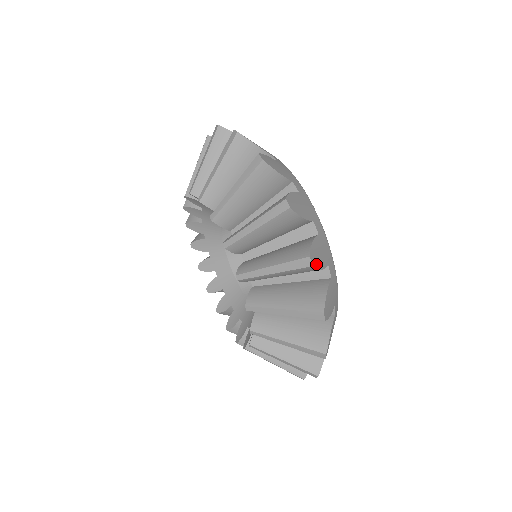
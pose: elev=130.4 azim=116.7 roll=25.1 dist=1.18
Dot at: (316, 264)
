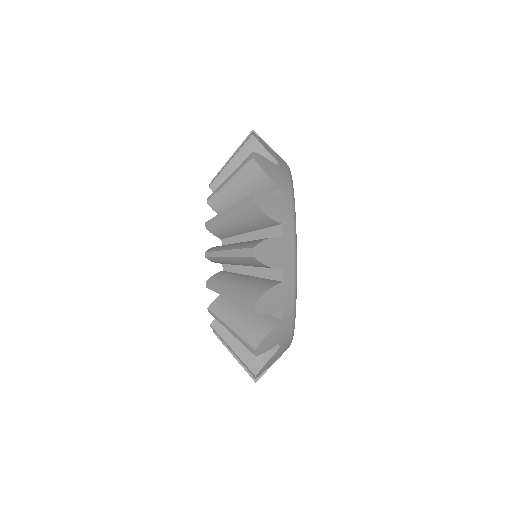
Dot at: (261, 205)
